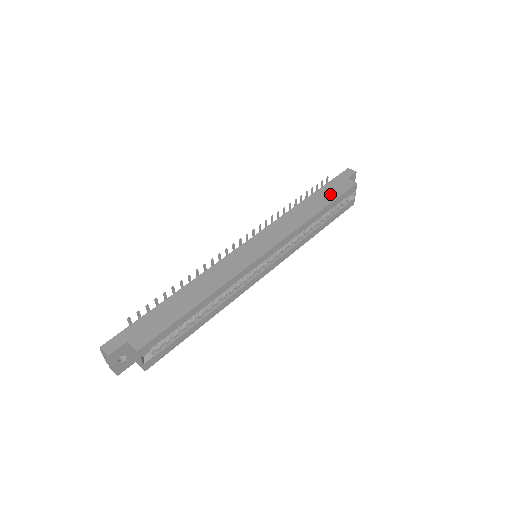
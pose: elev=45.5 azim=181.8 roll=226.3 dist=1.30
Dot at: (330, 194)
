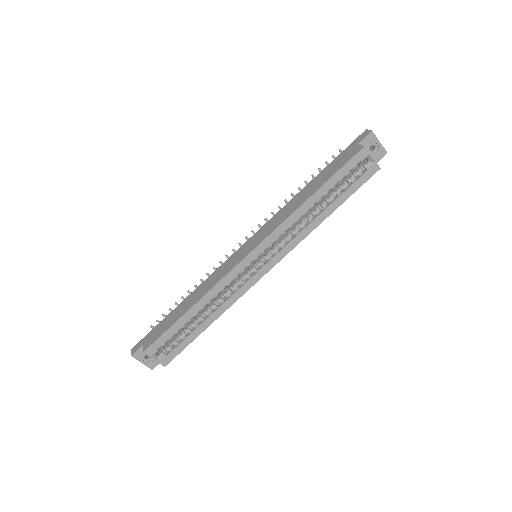
Dot at: (331, 170)
